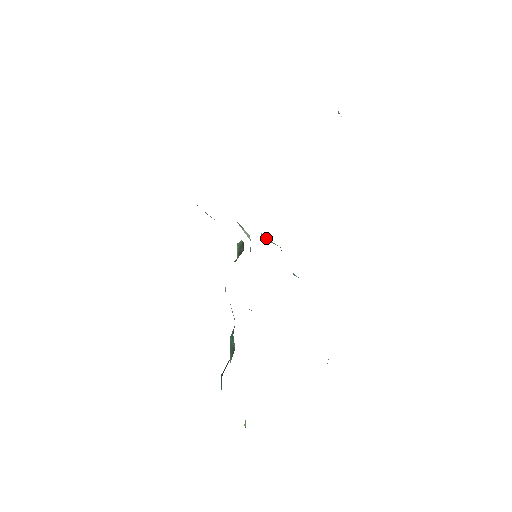
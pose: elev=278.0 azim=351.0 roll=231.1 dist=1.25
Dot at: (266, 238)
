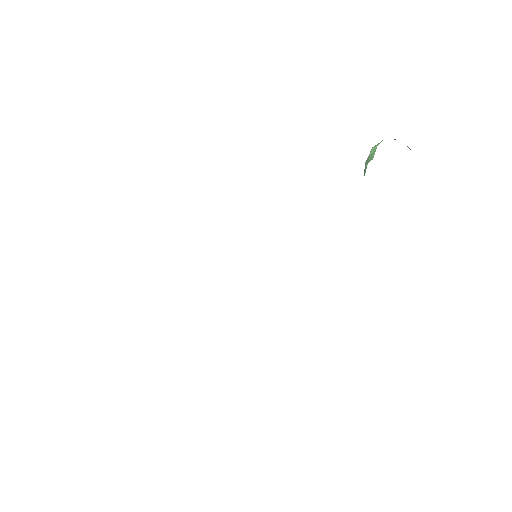
Dot at: occluded
